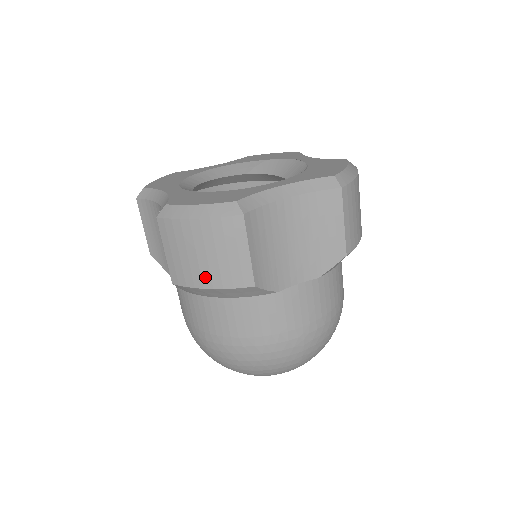
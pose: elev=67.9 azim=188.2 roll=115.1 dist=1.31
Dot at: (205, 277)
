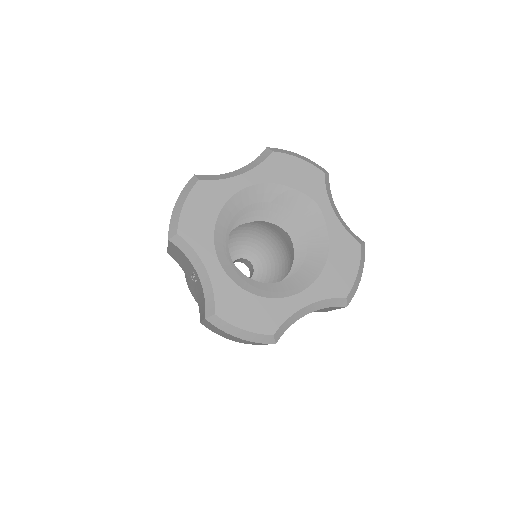
Dot at: (230, 339)
